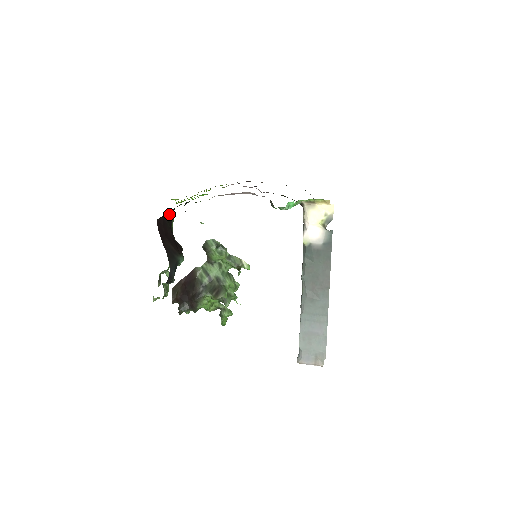
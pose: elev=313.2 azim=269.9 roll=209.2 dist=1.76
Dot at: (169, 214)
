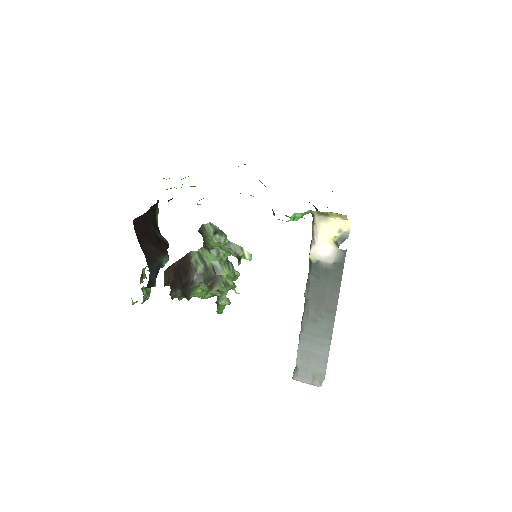
Dot at: (151, 208)
